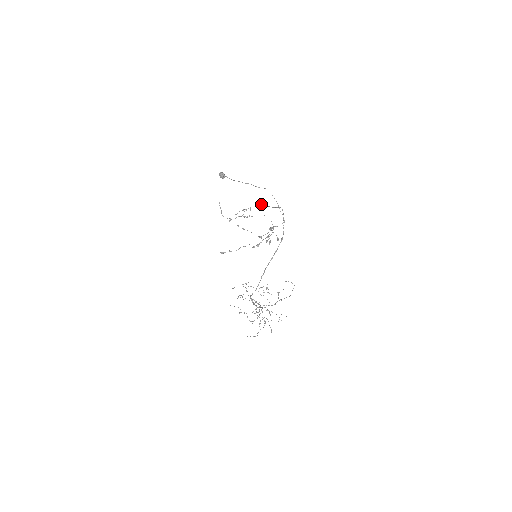
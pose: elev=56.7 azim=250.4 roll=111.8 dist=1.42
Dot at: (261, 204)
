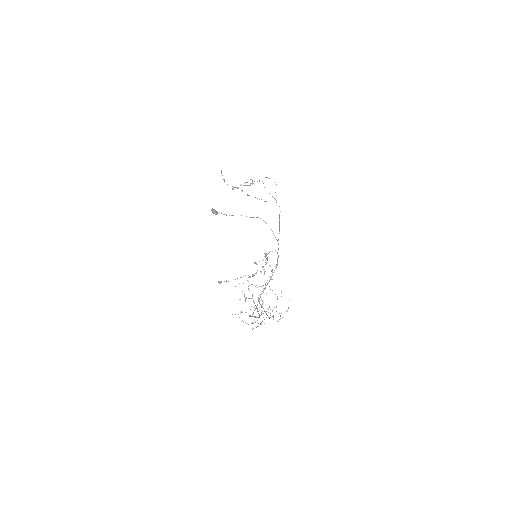
Dot at: (262, 181)
